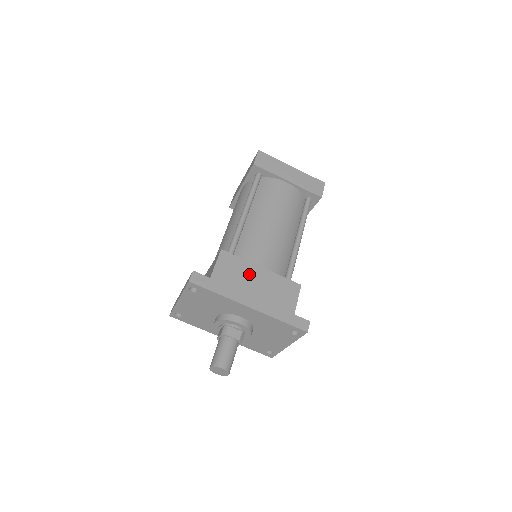
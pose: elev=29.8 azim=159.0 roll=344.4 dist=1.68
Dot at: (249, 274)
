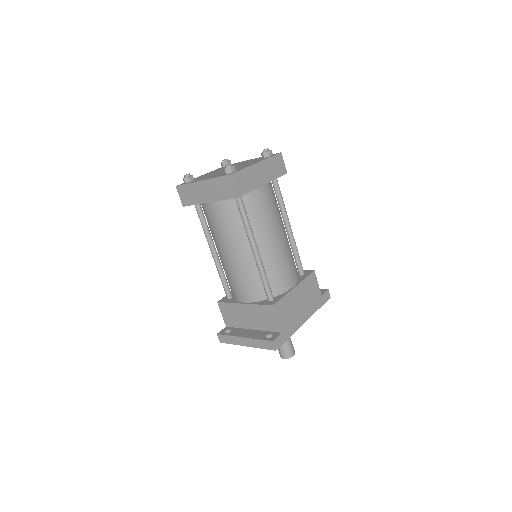
Dot at: (293, 301)
